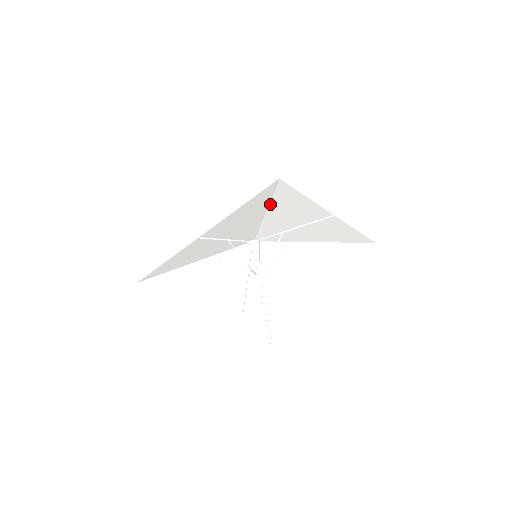
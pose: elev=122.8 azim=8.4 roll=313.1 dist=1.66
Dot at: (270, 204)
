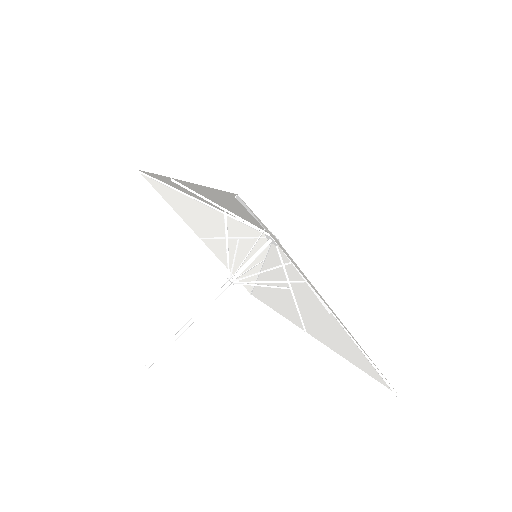
Dot at: occluded
